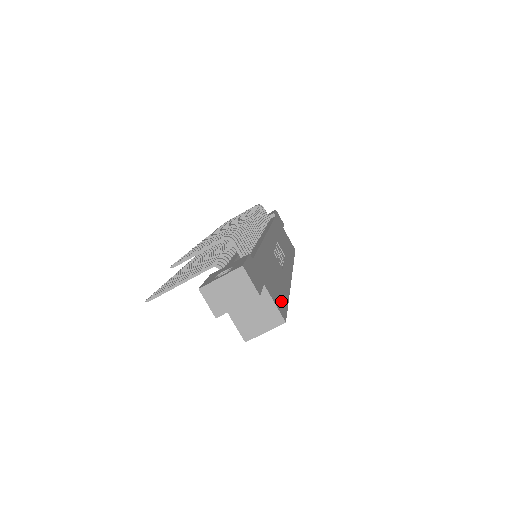
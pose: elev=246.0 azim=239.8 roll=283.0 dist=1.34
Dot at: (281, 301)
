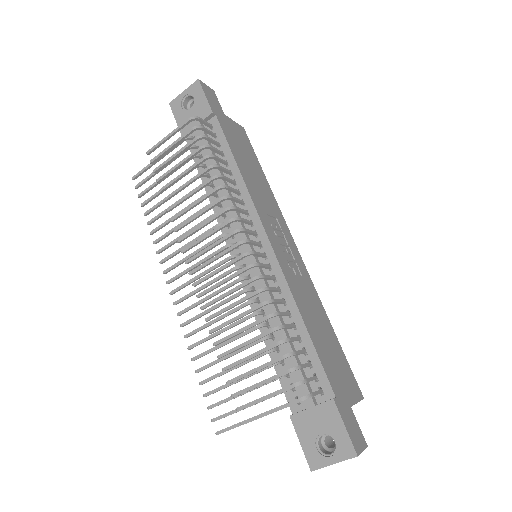
Dot at: (347, 370)
